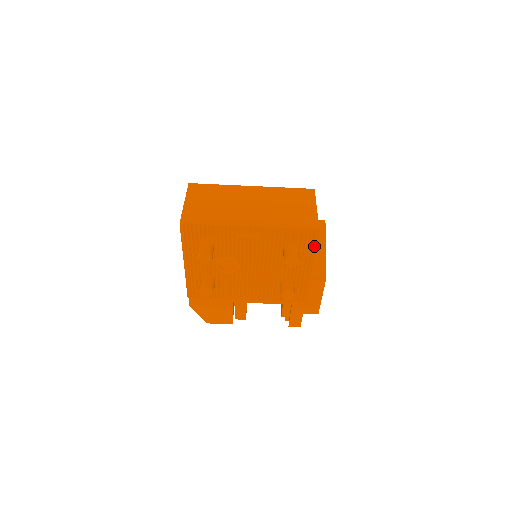
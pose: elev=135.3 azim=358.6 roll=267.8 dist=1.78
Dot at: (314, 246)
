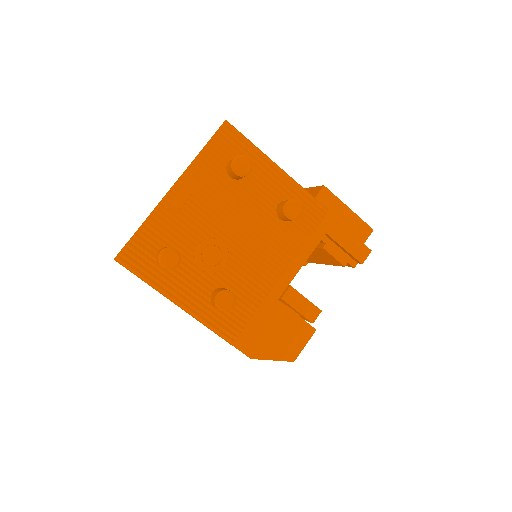
Dot at: (246, 141)
